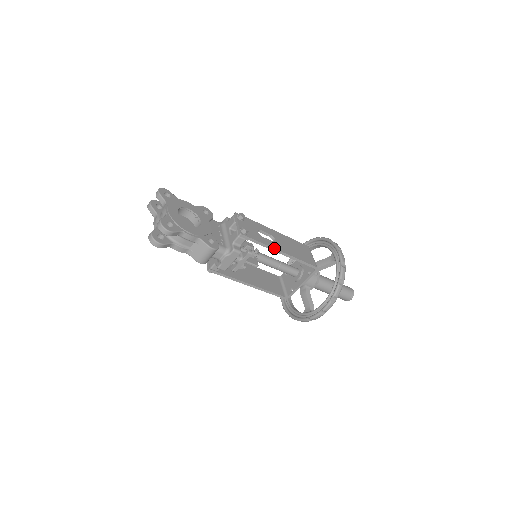
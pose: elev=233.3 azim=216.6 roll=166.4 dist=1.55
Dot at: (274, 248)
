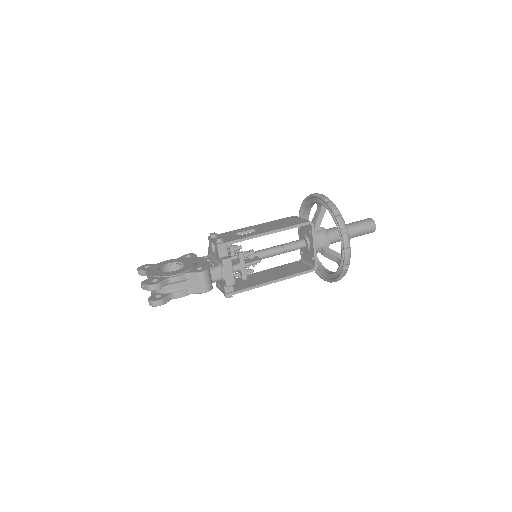
Dot at: (256, 235)
